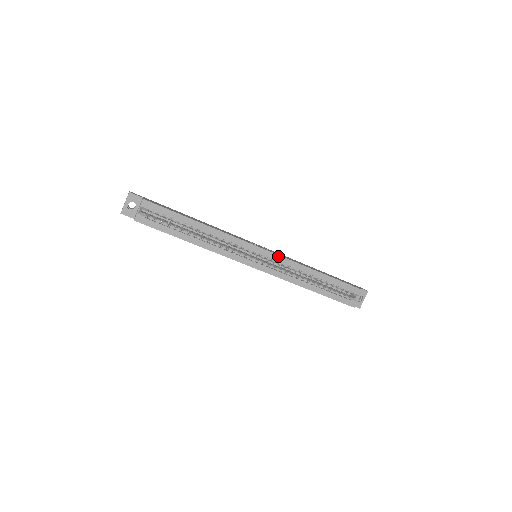
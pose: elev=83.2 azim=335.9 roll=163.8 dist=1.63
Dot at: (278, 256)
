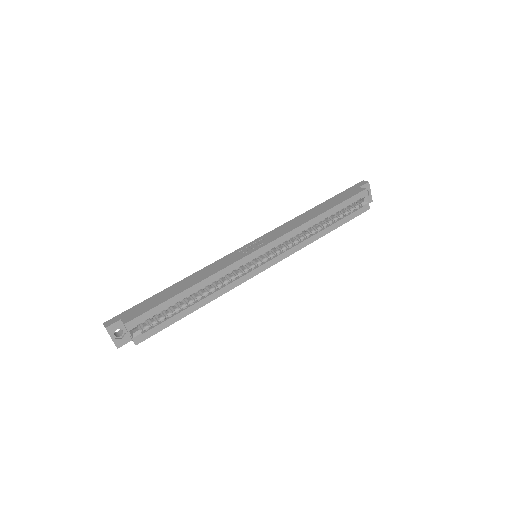
Dot at: (276, 241)
